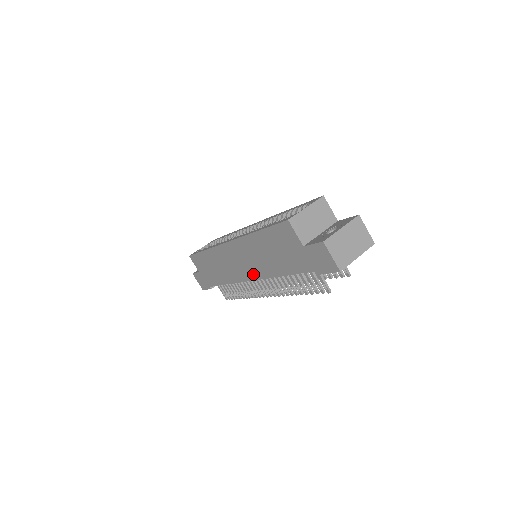
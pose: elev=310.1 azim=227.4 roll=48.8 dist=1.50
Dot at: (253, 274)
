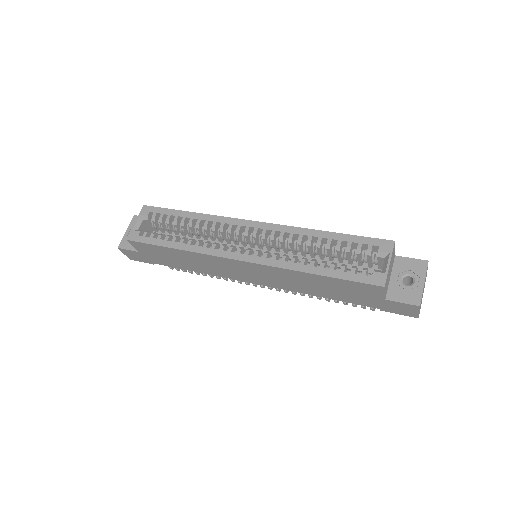
Dot at: (267, 283)
